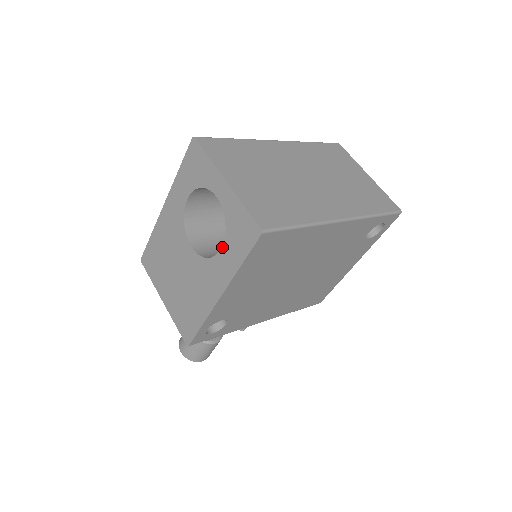
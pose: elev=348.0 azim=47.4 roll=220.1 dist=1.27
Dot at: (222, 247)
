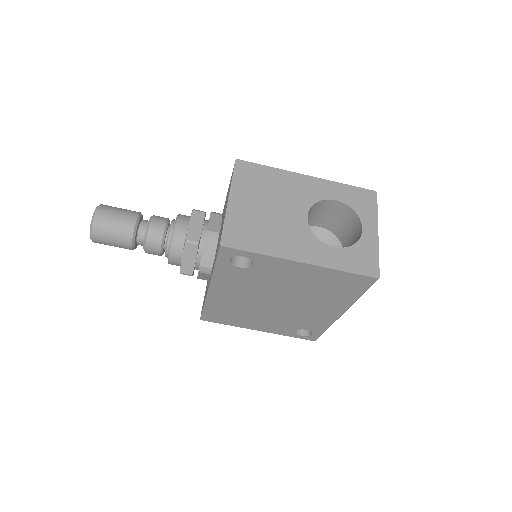
Dot at: (337, 248)
